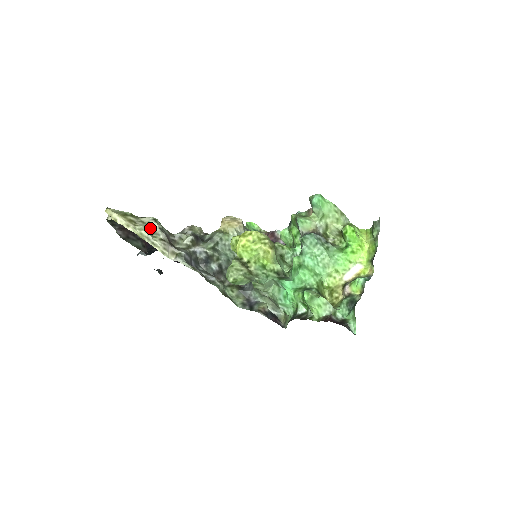
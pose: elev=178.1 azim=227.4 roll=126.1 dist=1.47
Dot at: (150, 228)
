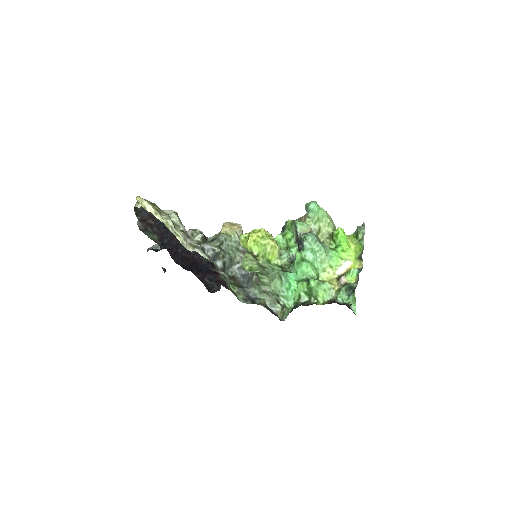
Dot at: (171, 220)
